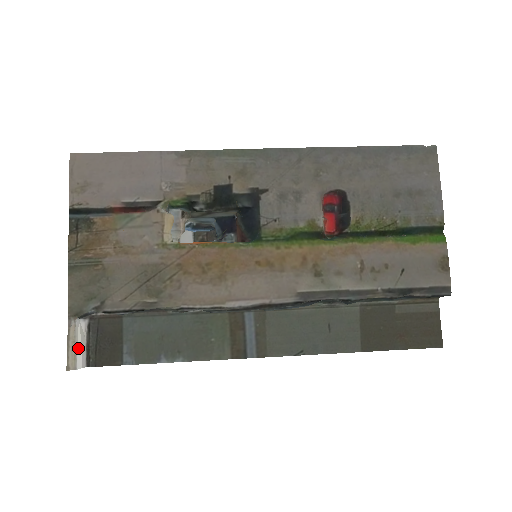
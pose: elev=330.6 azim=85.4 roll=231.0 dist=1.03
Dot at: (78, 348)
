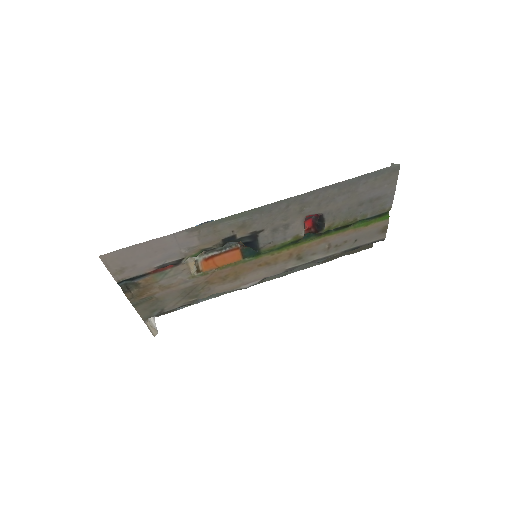
Dot at: (153, 324)
